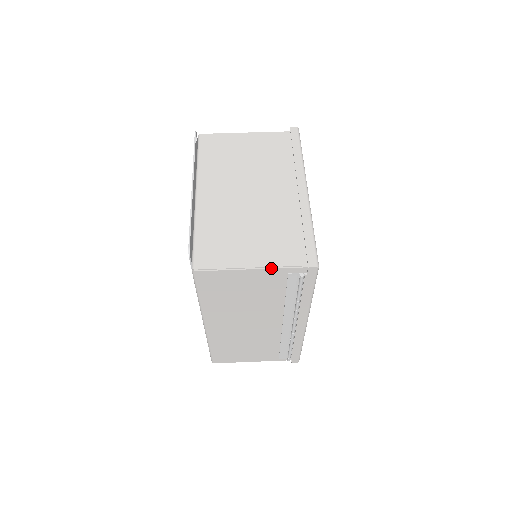
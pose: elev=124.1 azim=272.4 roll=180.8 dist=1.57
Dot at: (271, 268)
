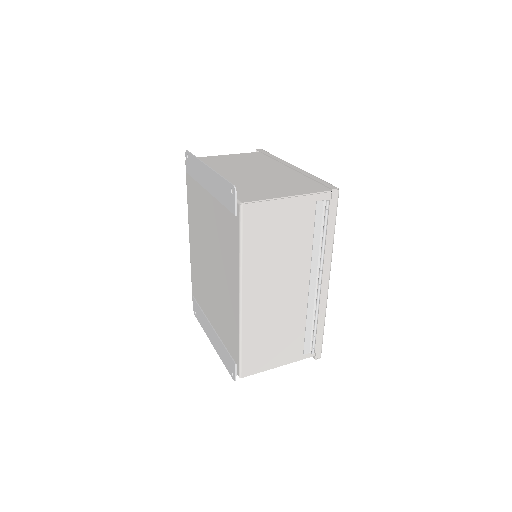
Dot at: (304, 195)
